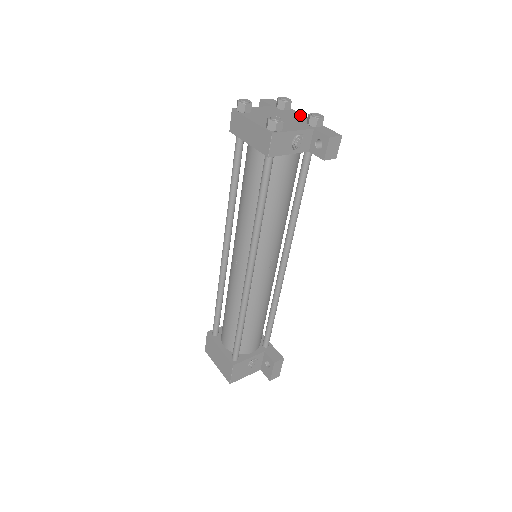
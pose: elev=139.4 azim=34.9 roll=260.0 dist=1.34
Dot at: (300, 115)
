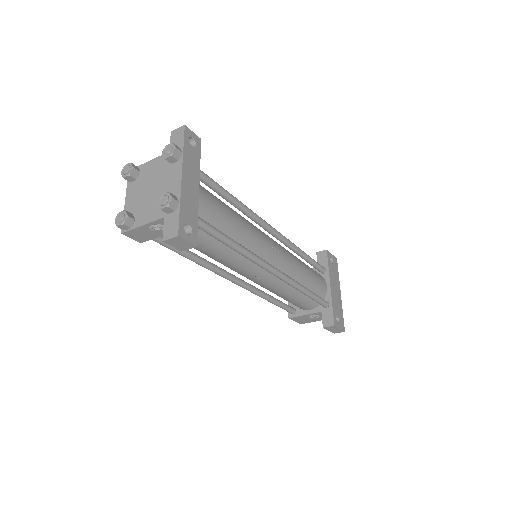
Dot at: (177, 176)
